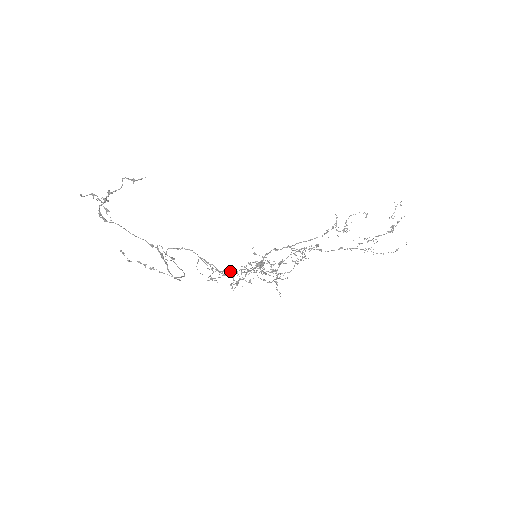
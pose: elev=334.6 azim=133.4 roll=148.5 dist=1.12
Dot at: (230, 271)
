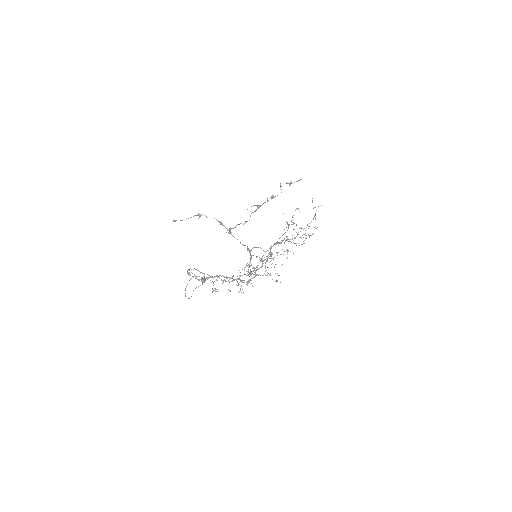
Dot at: (230, 278)
